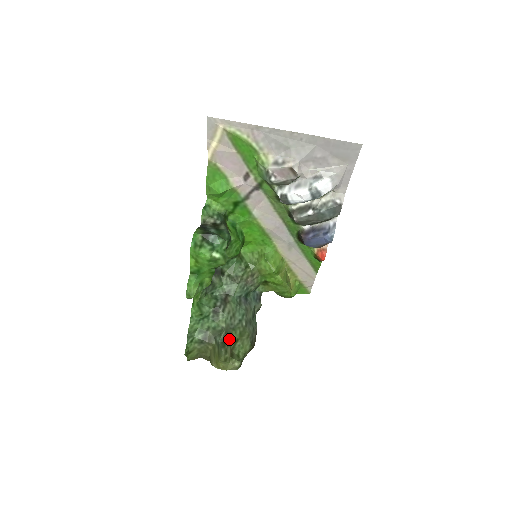
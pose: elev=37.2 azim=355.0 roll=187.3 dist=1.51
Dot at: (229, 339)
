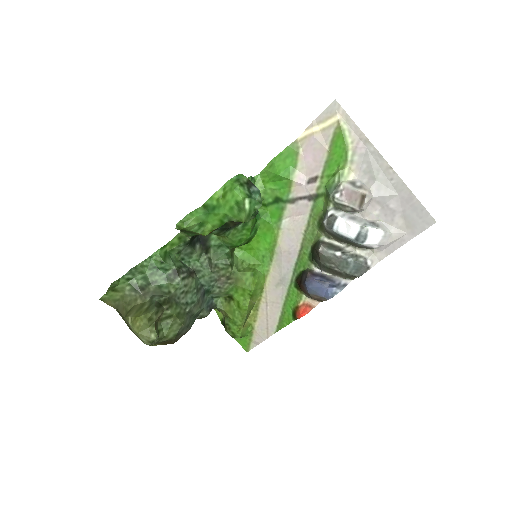
Dot at: (167, 306)
